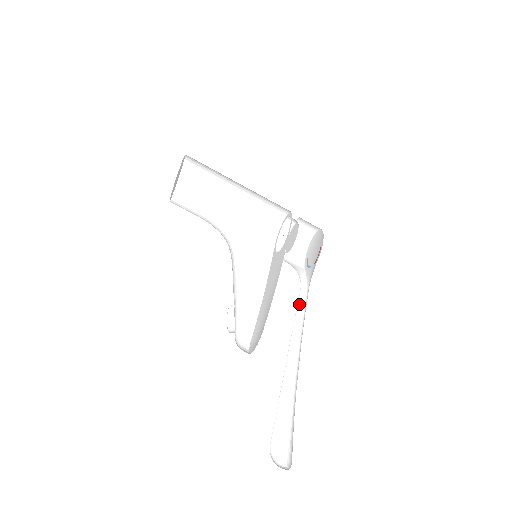
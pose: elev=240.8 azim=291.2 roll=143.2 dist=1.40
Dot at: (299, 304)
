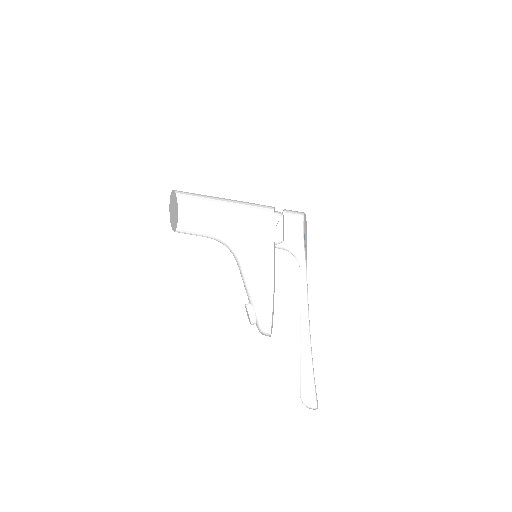
Dot at: (302, 284)
